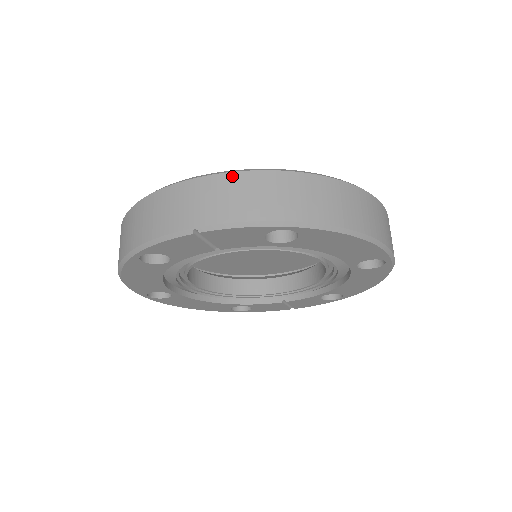
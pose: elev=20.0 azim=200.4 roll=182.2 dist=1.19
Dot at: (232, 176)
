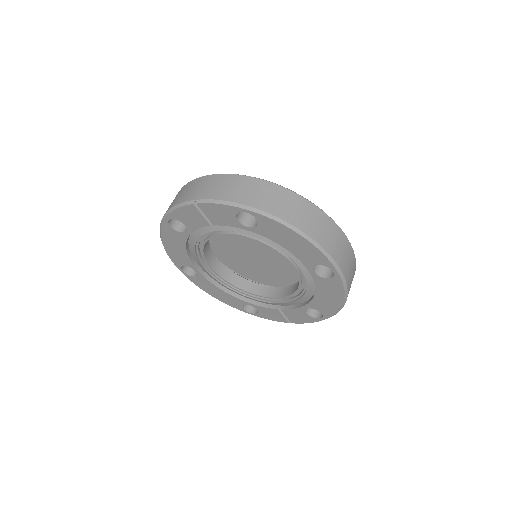
Dot at: (228, 176)
